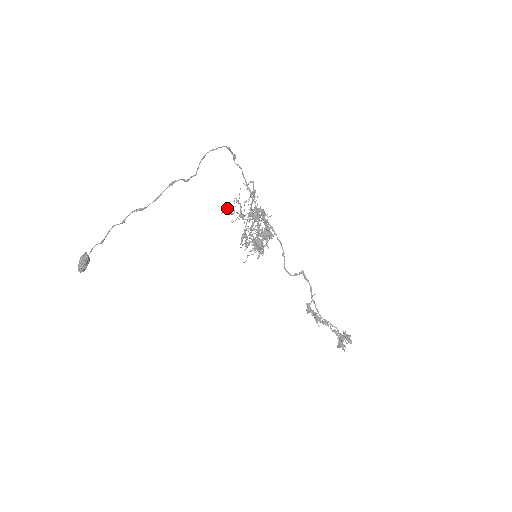
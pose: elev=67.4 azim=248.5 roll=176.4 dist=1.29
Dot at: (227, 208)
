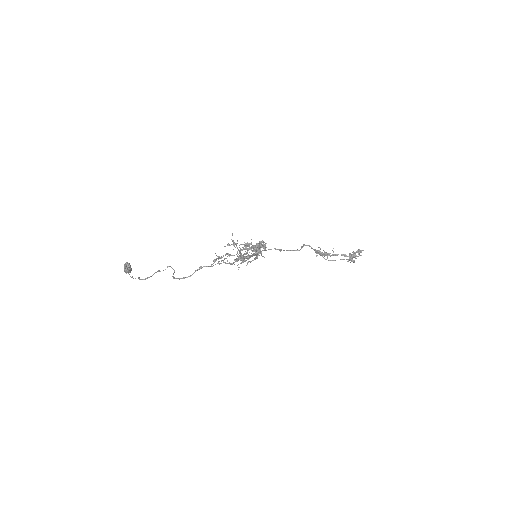
Dot at: (214, 262)
